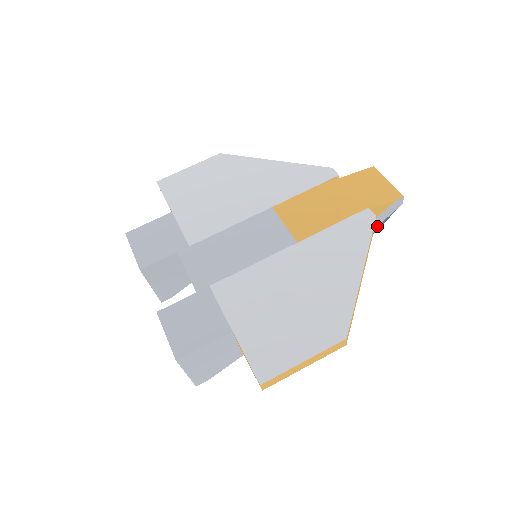
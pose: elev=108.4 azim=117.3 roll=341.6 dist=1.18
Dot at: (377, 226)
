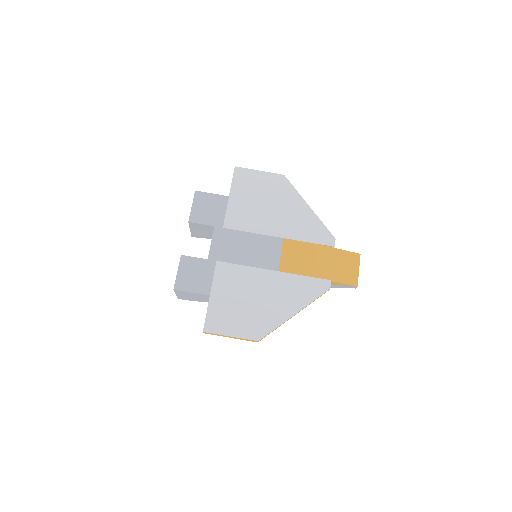
Dot at: (334, 287)
